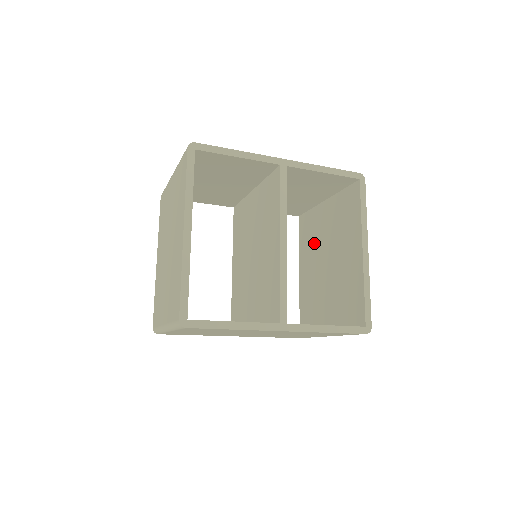
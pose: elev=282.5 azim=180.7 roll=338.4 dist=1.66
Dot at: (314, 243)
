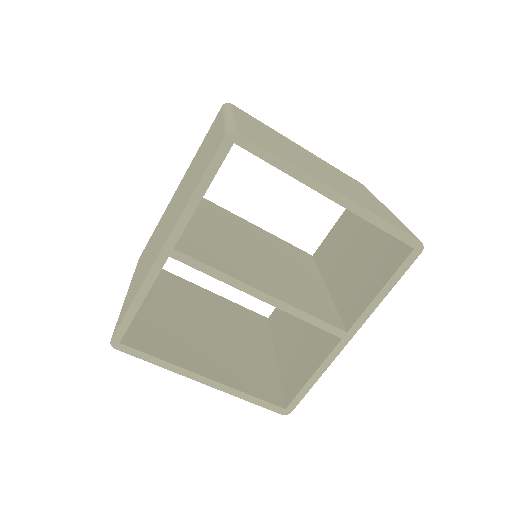
Dot at: occluded
